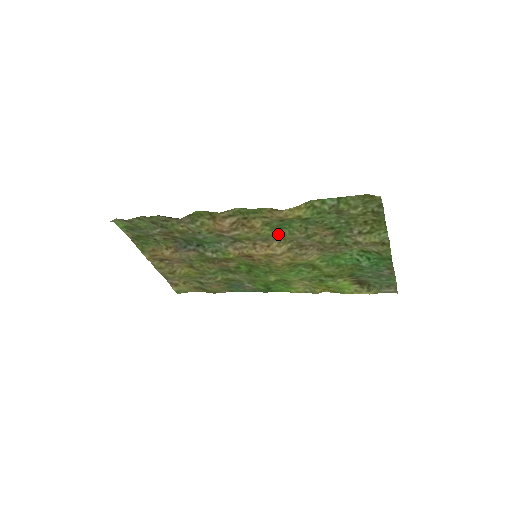
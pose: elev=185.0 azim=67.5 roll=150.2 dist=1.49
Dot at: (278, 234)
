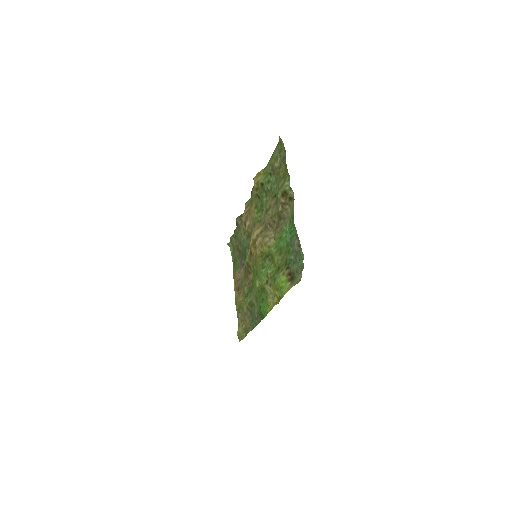
Dot at: (260, 217)
